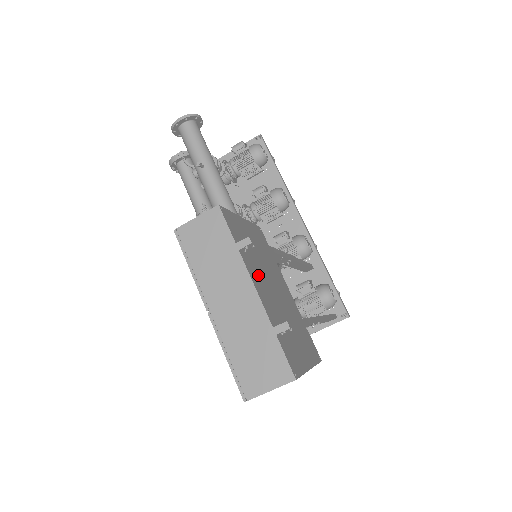
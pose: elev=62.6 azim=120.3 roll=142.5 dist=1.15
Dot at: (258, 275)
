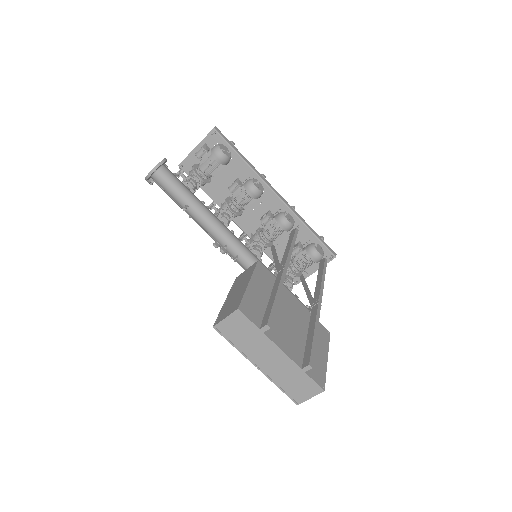
Dot at: (278, 331)
